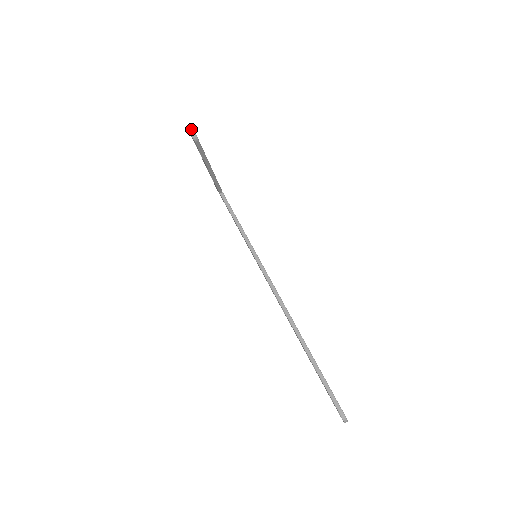
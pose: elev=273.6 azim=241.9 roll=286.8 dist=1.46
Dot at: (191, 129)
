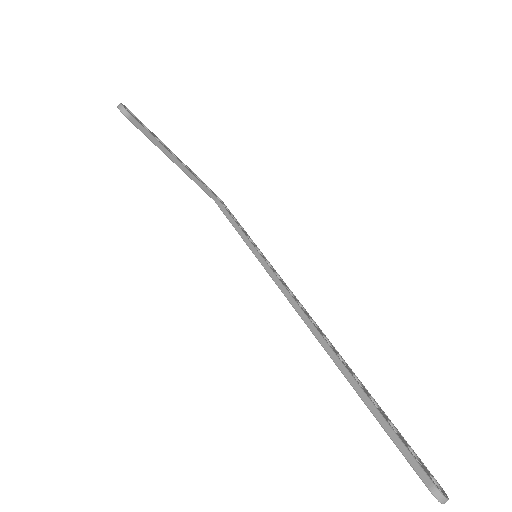
Dot at: (119, 105)
